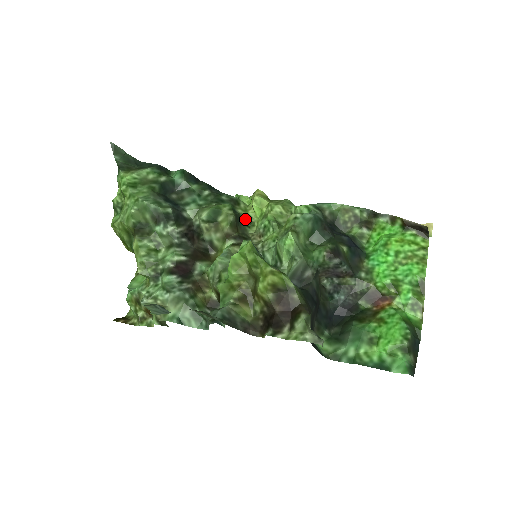
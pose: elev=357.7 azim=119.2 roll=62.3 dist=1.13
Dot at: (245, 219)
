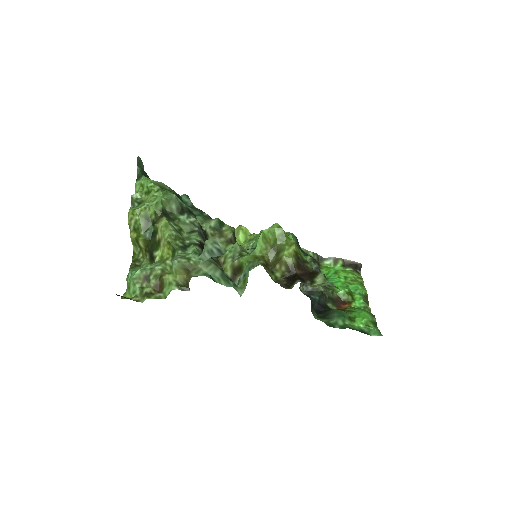
Dot at: occluded
